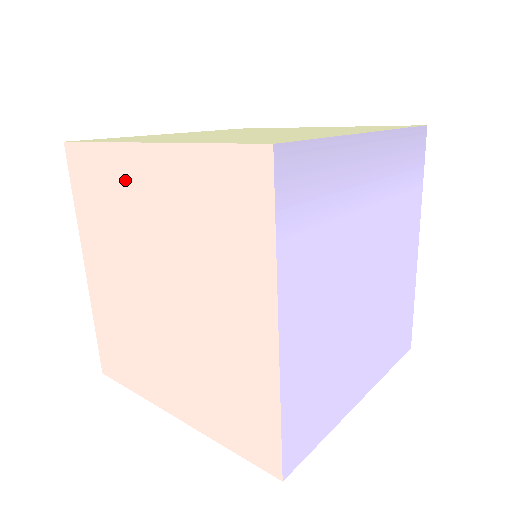
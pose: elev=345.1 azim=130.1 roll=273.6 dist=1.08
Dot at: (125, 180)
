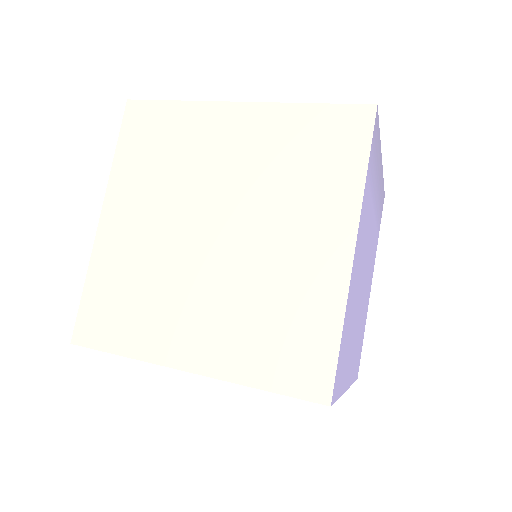
Dot at: (203, 131)
